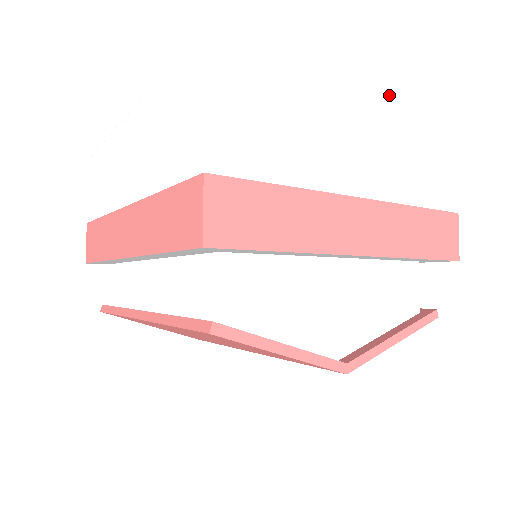
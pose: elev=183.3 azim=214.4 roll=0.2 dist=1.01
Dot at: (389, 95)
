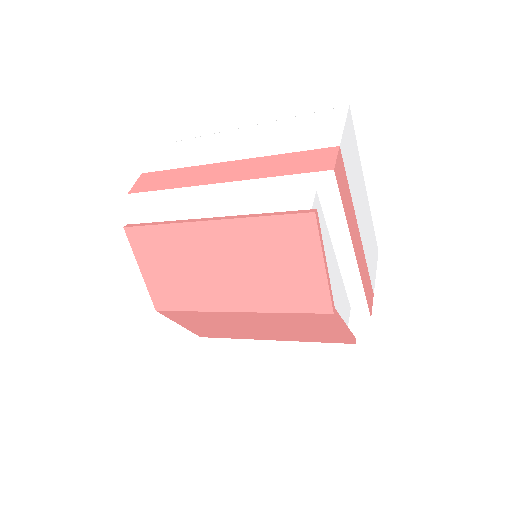
Dot at: occluded
